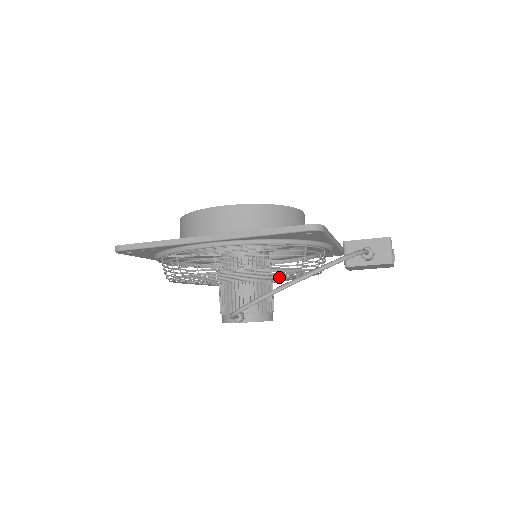
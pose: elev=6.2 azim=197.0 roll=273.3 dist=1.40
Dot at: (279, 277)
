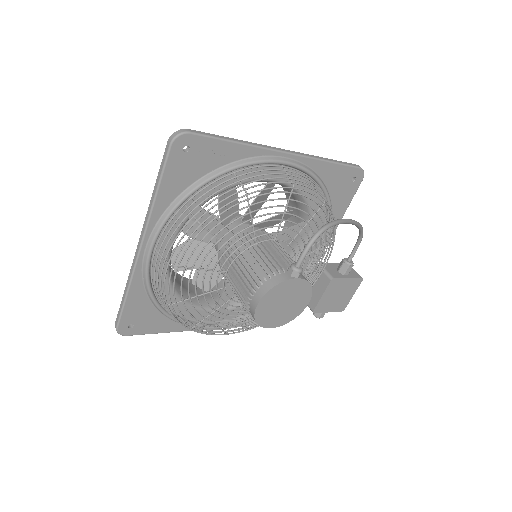
Dot at: occluded
